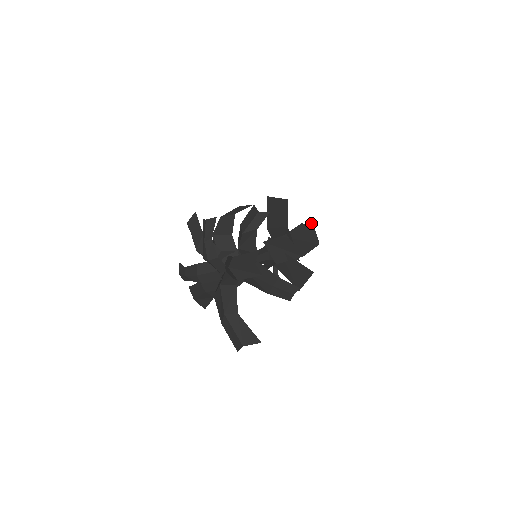
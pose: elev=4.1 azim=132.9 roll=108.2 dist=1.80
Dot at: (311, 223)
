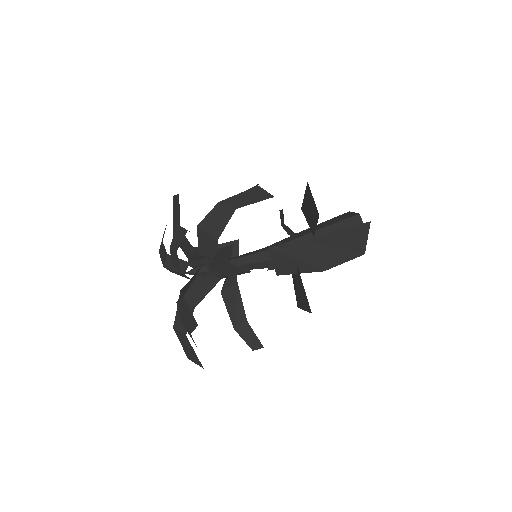
Dot at: (367, 225)
